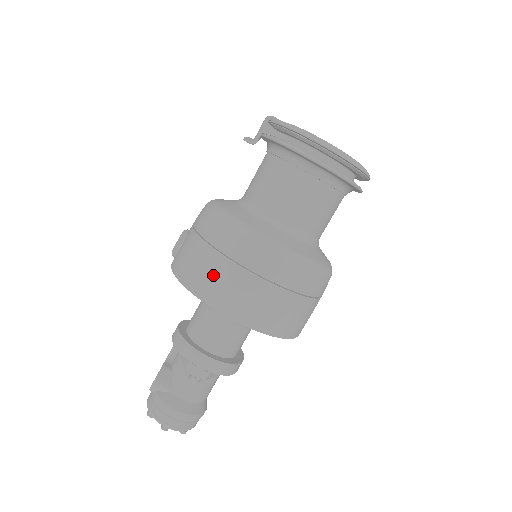
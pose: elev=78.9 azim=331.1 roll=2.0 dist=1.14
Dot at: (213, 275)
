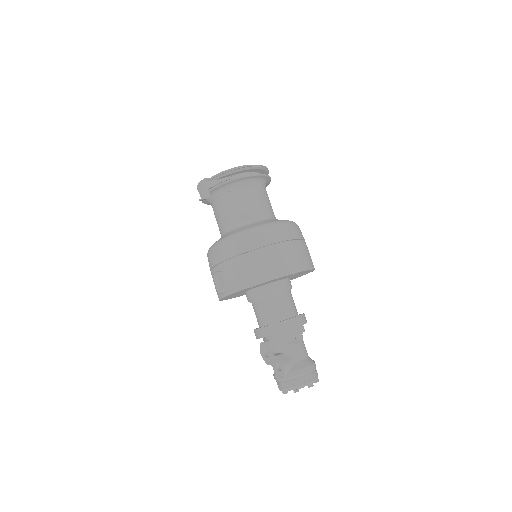
Dot at: (271, 261)
